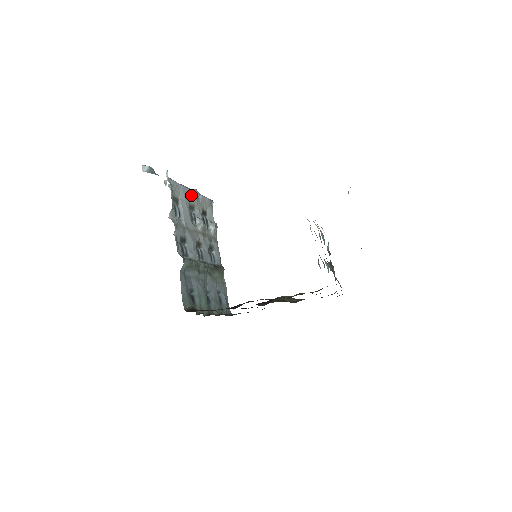
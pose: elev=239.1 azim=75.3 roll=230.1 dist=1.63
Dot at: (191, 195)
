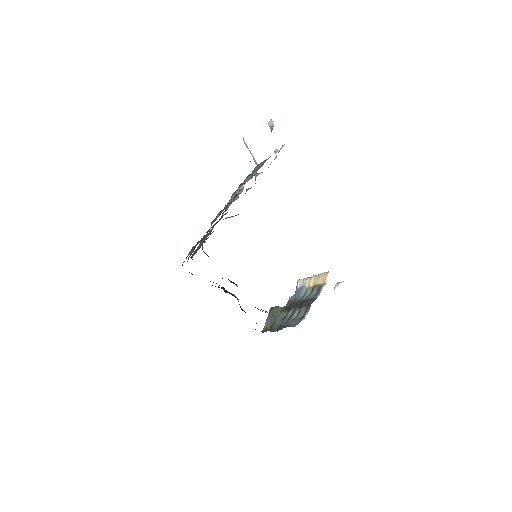
Dot at: occluded
